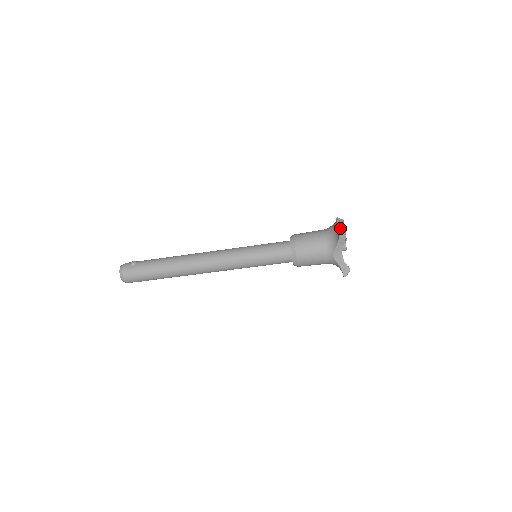
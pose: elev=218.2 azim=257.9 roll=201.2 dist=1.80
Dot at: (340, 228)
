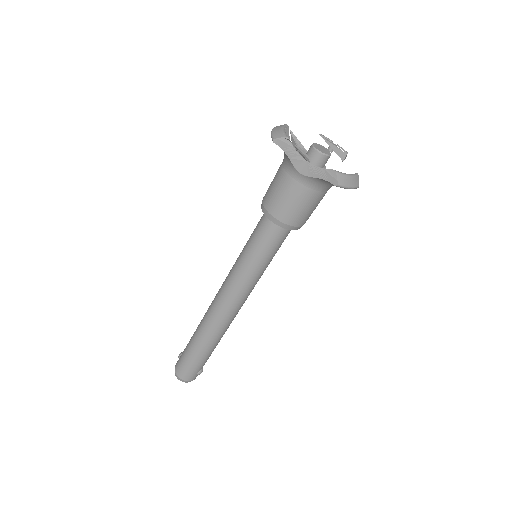
Dot at: (272, 133)
